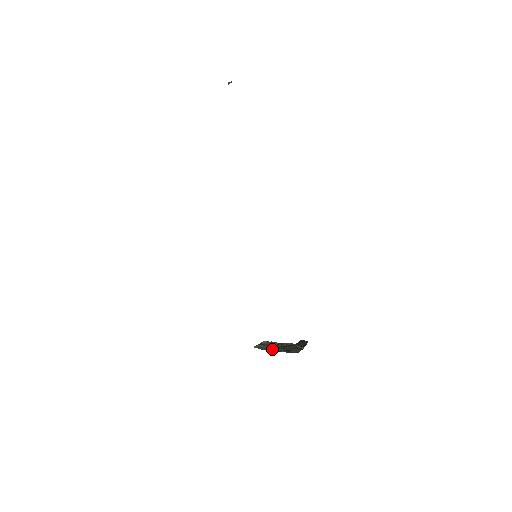
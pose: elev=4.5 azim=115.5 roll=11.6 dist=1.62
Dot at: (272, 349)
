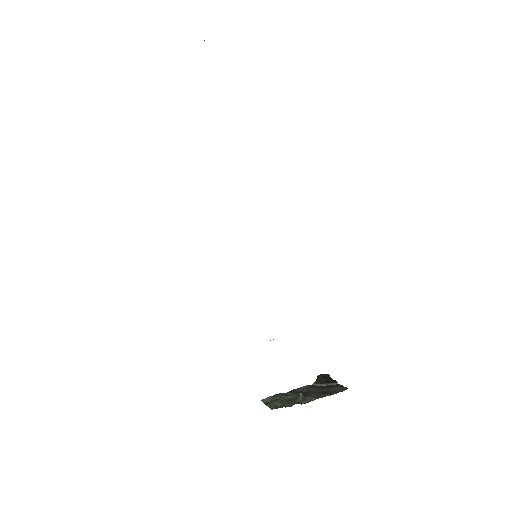
Dot at: (304, 400)
